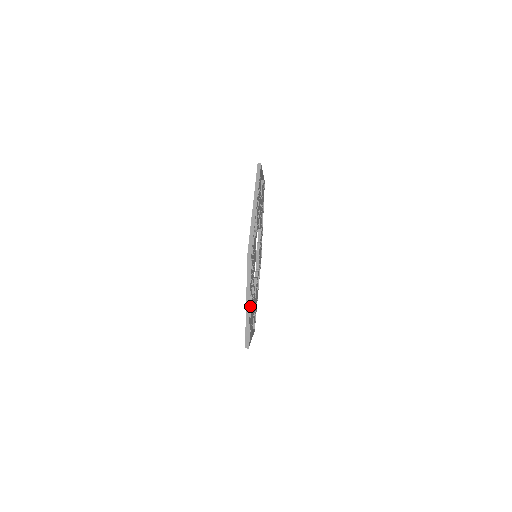
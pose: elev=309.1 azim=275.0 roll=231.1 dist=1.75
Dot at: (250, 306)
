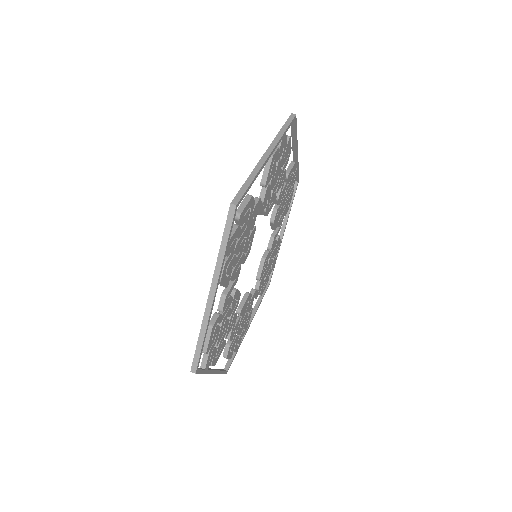
Dot at: occluded
